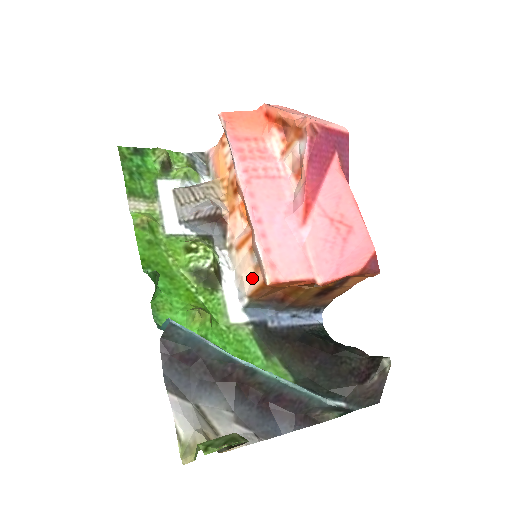
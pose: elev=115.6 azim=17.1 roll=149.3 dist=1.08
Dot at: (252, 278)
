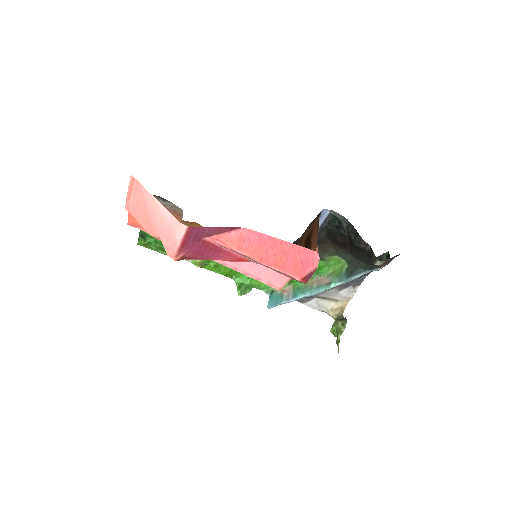
Dot at: occluded
